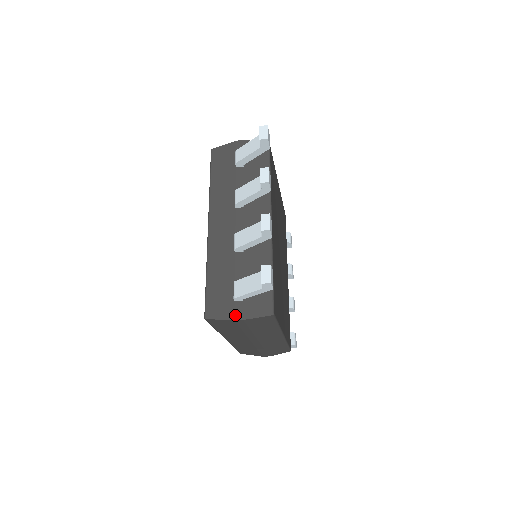
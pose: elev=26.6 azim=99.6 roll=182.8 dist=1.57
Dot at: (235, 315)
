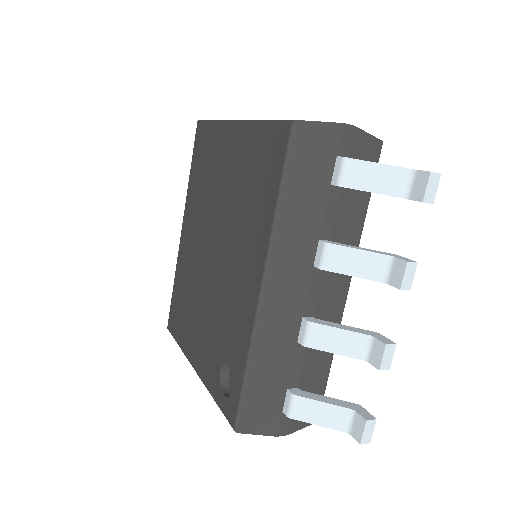
Dot at: (279, 430)
